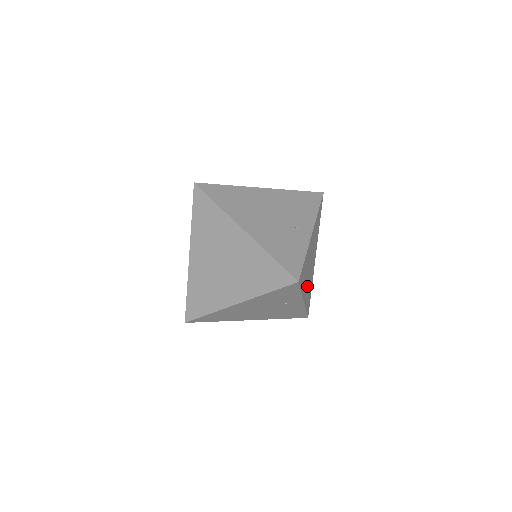
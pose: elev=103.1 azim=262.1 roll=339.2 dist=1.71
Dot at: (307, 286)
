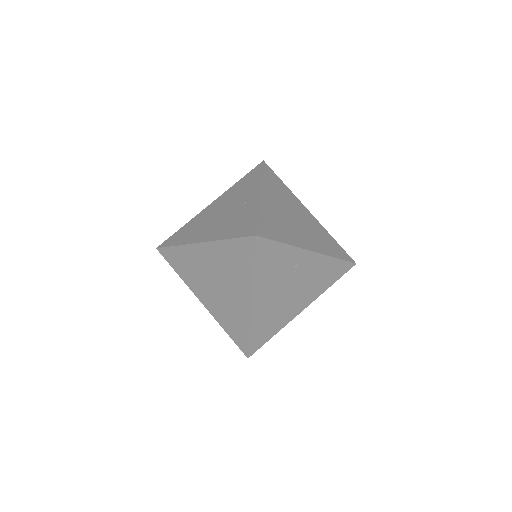
Dot at: (307, 237)
